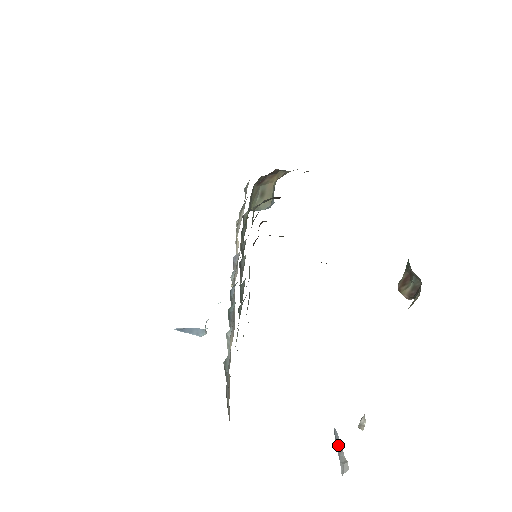
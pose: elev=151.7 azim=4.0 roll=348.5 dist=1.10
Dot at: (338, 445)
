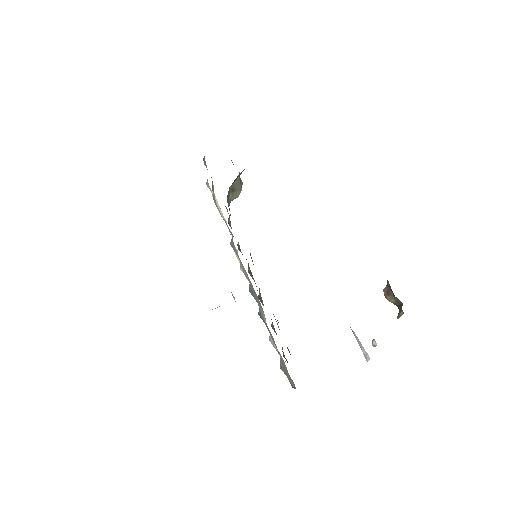
Dot at: (358, 341)
